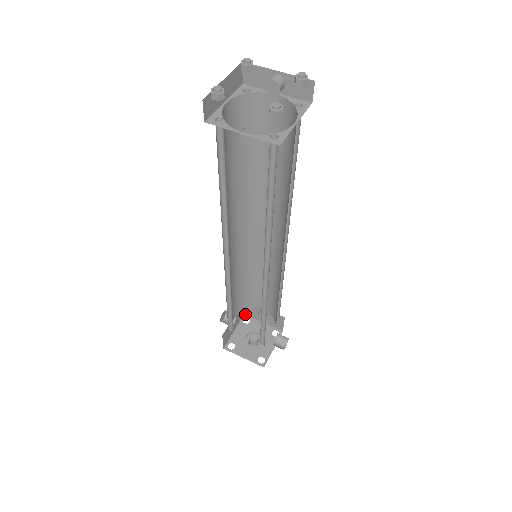
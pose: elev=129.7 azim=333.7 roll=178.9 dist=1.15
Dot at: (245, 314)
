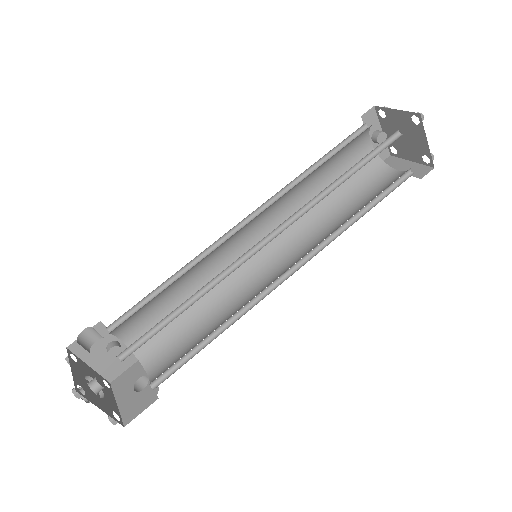
Dot at: (69, 347)
